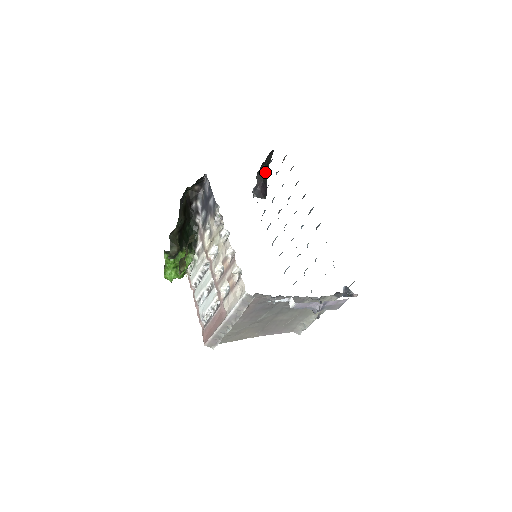
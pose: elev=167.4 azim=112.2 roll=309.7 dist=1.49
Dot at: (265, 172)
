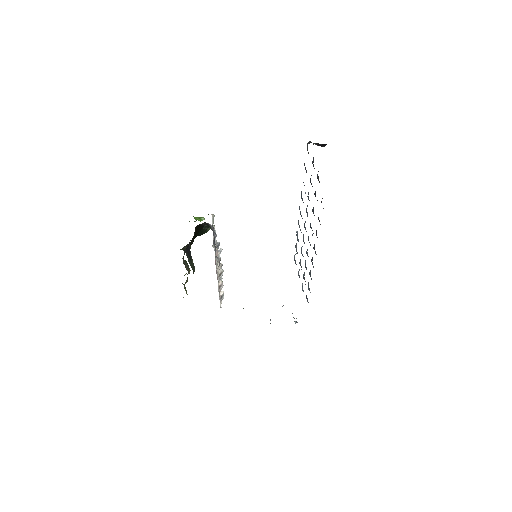
Dot at: occluded
